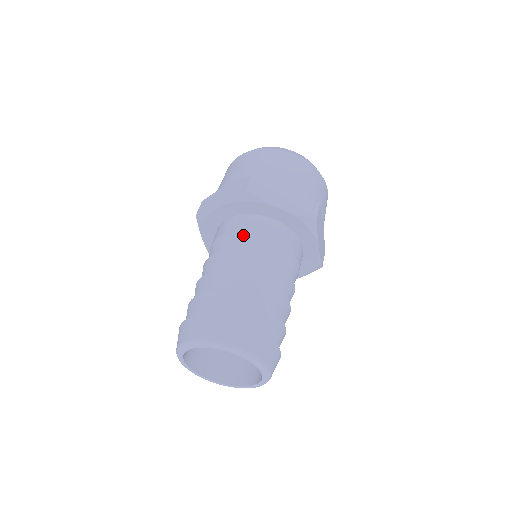
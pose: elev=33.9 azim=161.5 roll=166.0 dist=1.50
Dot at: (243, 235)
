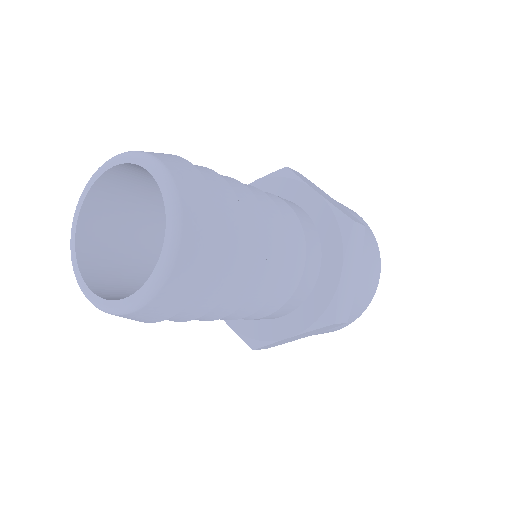
Dot at: occluded
